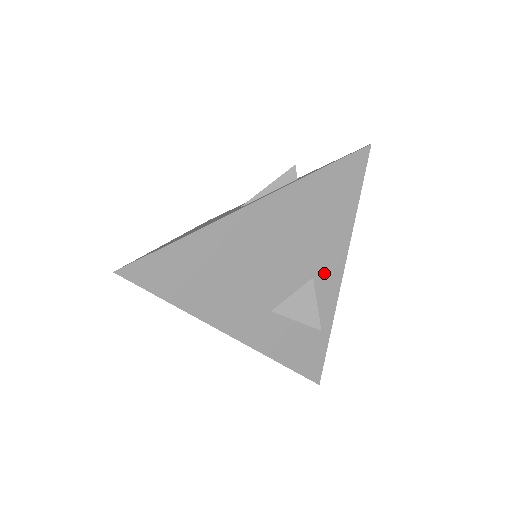
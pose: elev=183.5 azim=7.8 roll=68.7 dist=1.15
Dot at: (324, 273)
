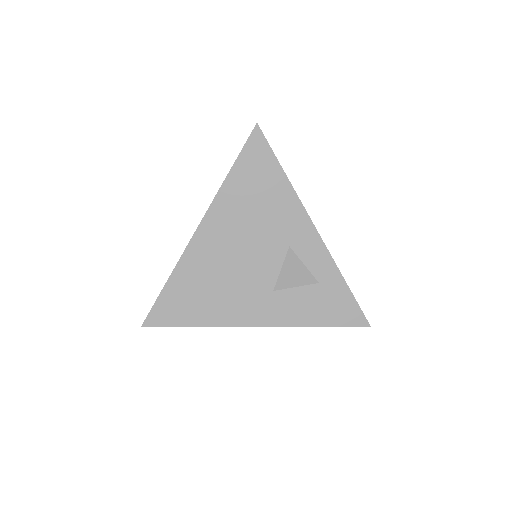
Dot at: (297, 237)
